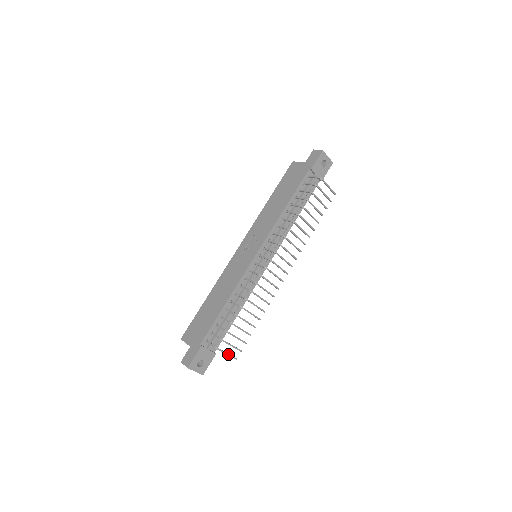
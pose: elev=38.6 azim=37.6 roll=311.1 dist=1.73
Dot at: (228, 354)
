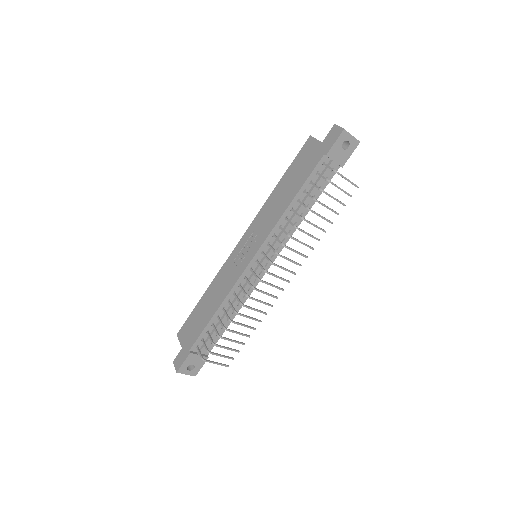
Dot at: (218, 363)
